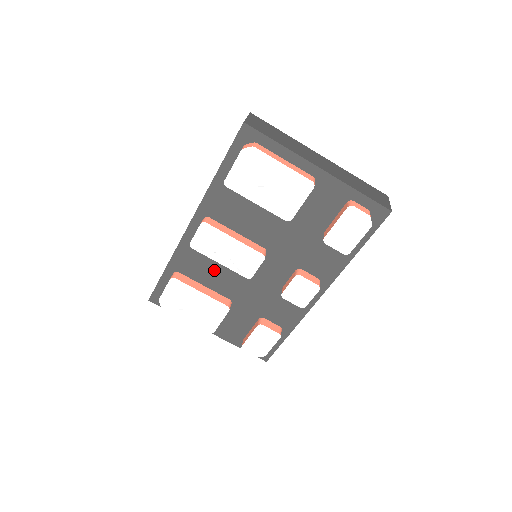
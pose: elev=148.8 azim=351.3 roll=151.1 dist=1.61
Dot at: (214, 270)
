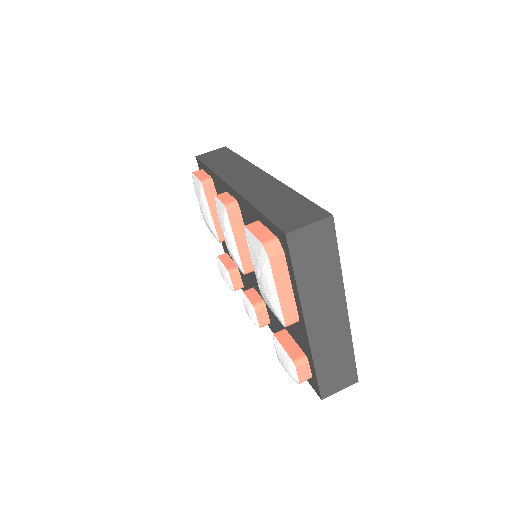
Dot at: occluded
